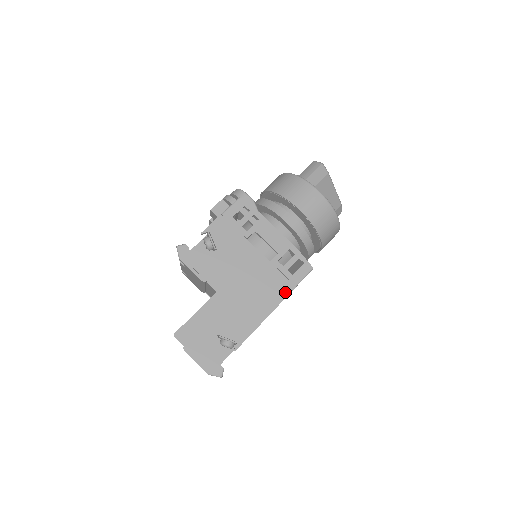
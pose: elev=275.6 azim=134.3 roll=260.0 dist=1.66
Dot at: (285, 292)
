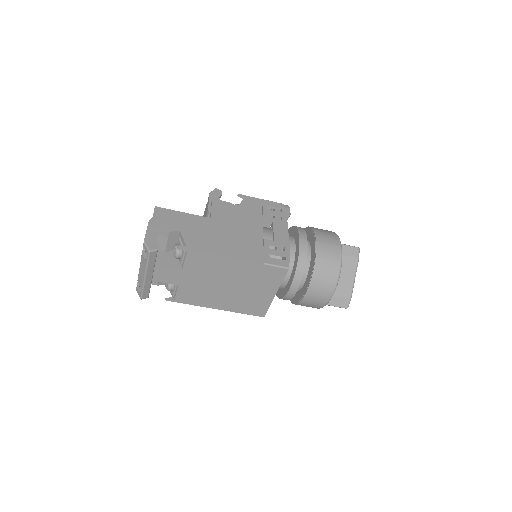
Dot at: (253, 259)
